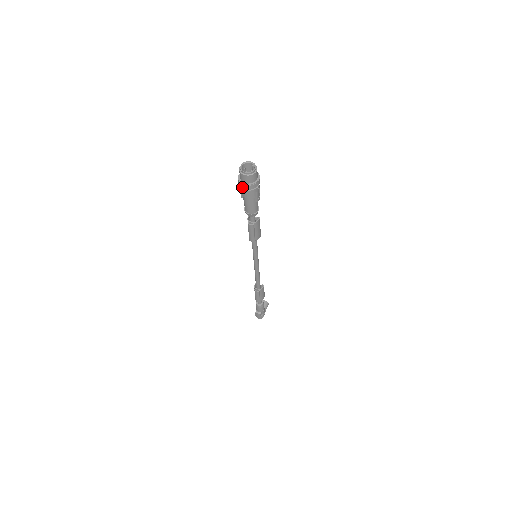
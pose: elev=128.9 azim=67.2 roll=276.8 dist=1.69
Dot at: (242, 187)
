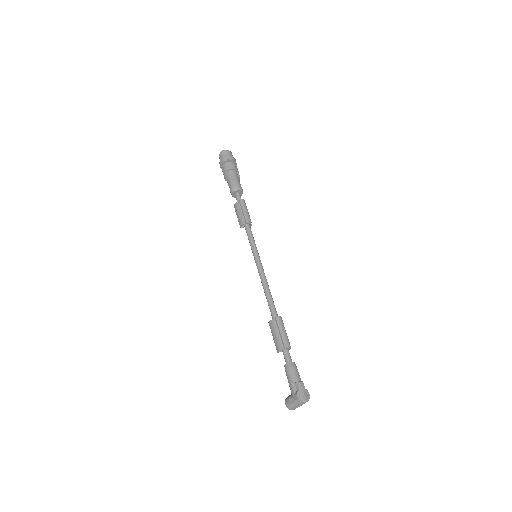
Dot at: (229, 159)
